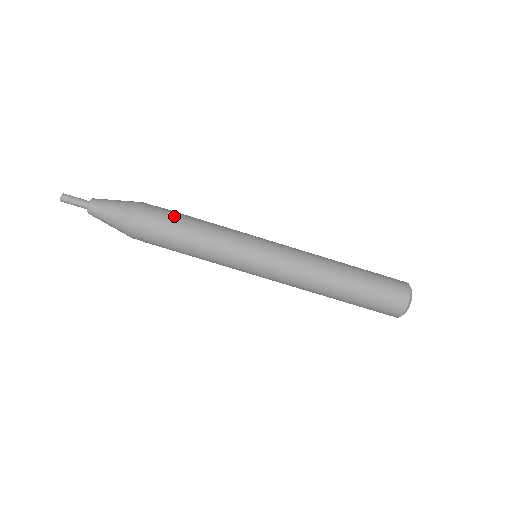
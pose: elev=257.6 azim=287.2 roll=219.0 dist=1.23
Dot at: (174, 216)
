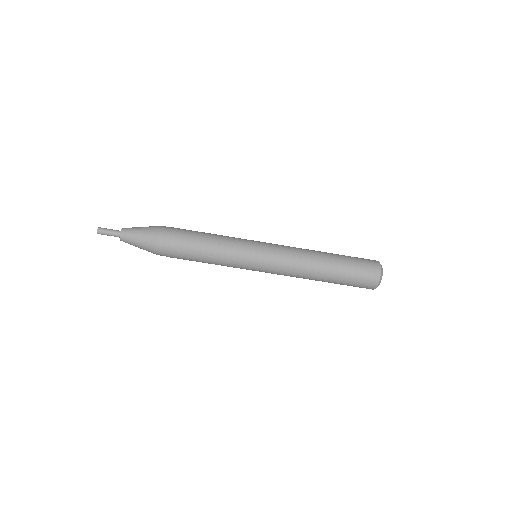
Dot at: (185, 246)
